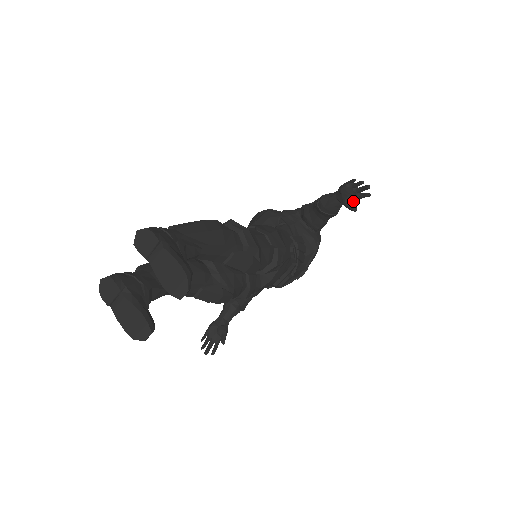
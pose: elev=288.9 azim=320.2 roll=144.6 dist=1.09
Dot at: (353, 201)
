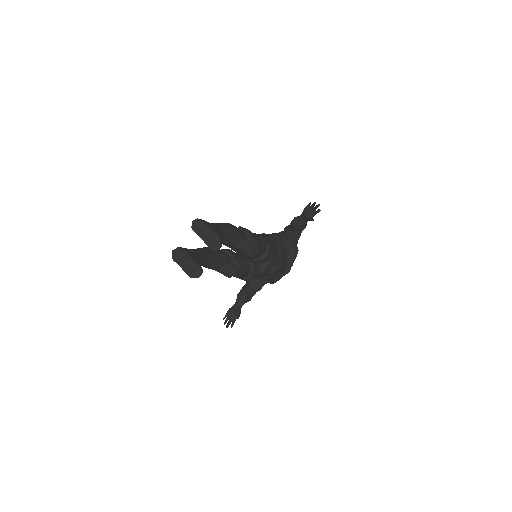
Dot at: (312, 216)
